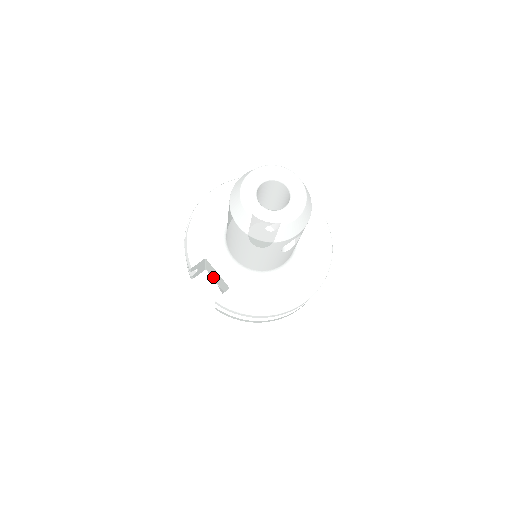
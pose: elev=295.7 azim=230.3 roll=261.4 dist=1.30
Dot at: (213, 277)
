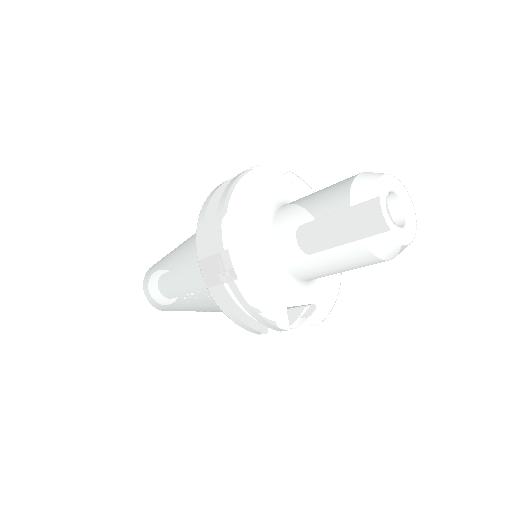
Dot at: occluded
